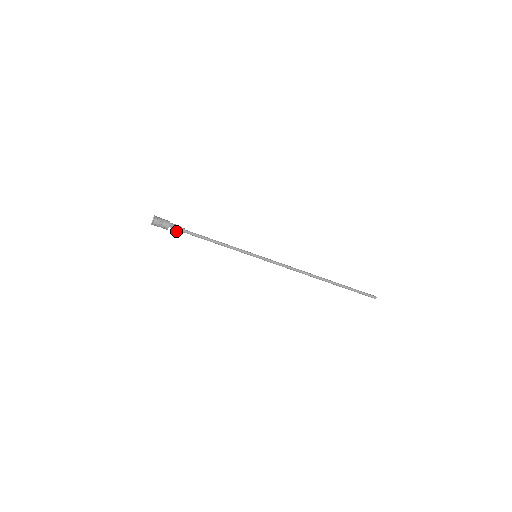
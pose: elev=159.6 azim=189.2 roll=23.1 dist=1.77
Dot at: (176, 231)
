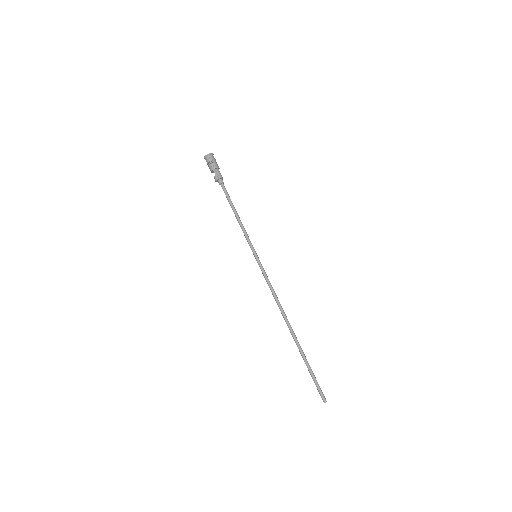
Dot at: (215, 178)
